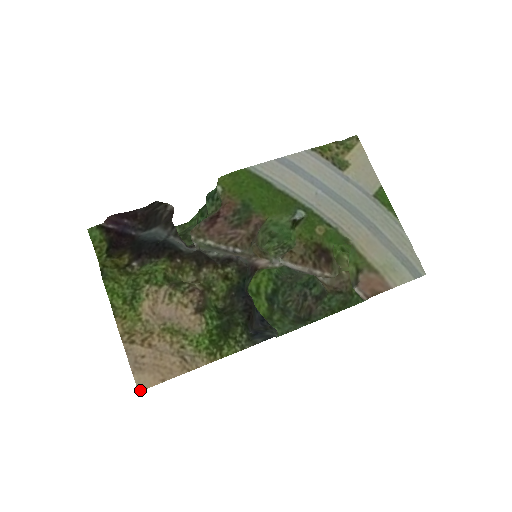
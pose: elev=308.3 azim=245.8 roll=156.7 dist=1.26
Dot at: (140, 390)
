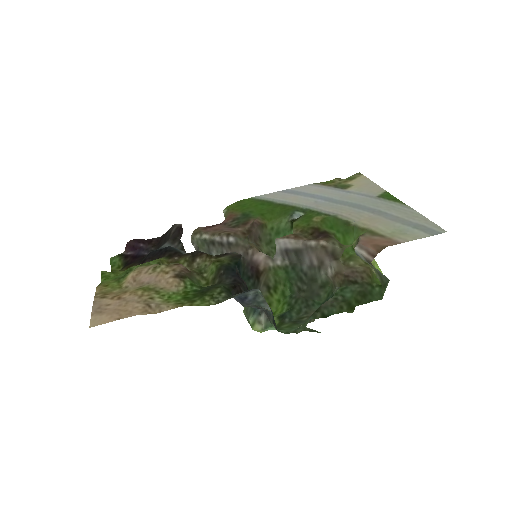
Dot at: (91, 326)
